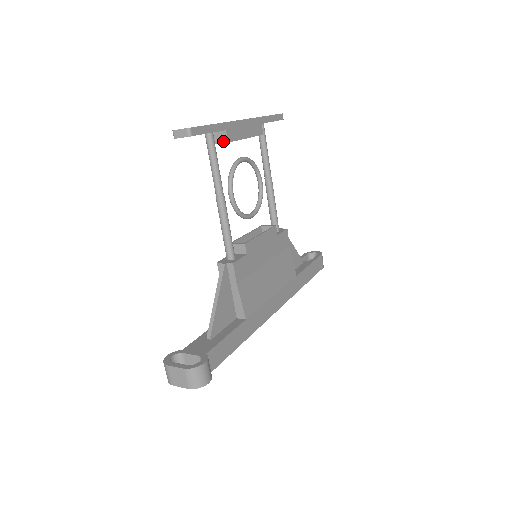
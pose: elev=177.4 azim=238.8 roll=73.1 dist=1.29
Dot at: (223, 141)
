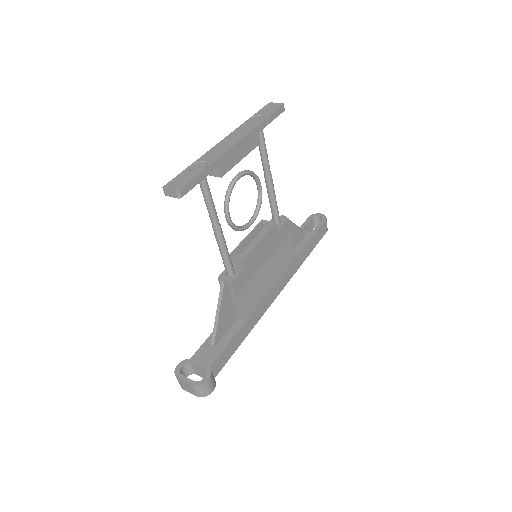
Dot at: (216, 175)
